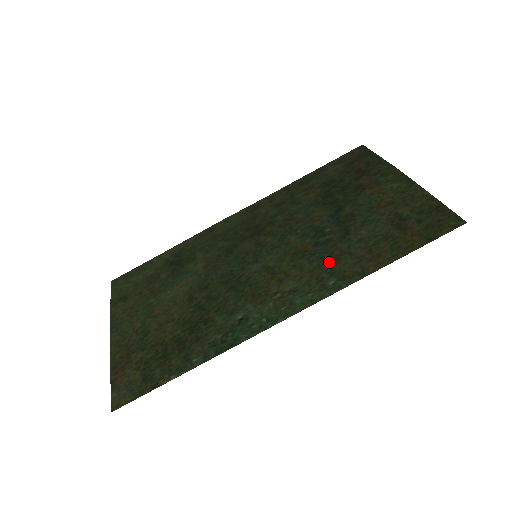
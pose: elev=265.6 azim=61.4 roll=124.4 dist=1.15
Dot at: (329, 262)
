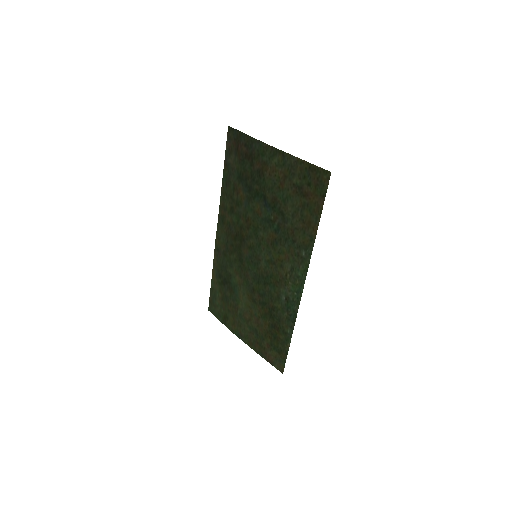
Dot at: (292, 241)
